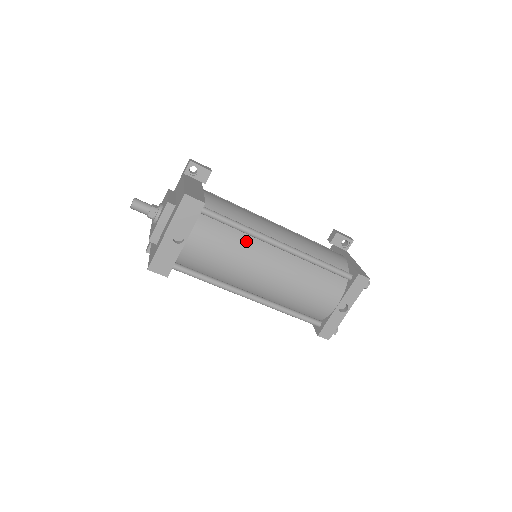
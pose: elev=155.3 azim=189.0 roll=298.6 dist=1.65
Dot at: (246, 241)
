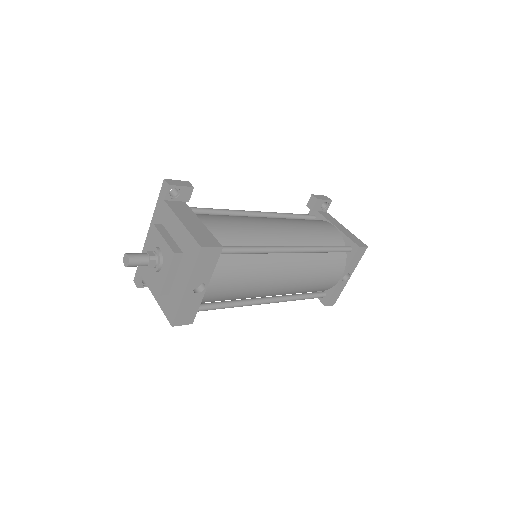
Dot at: (260, 260)
